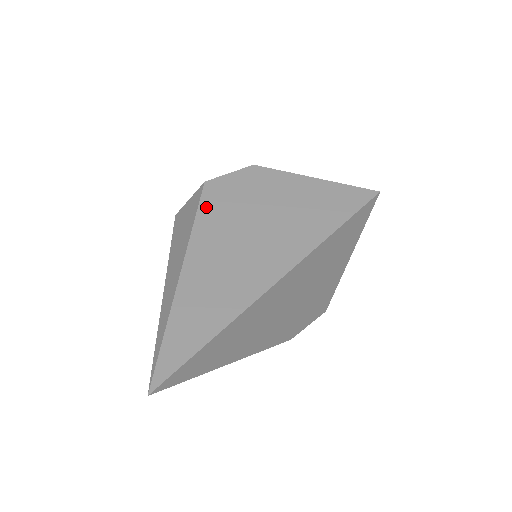
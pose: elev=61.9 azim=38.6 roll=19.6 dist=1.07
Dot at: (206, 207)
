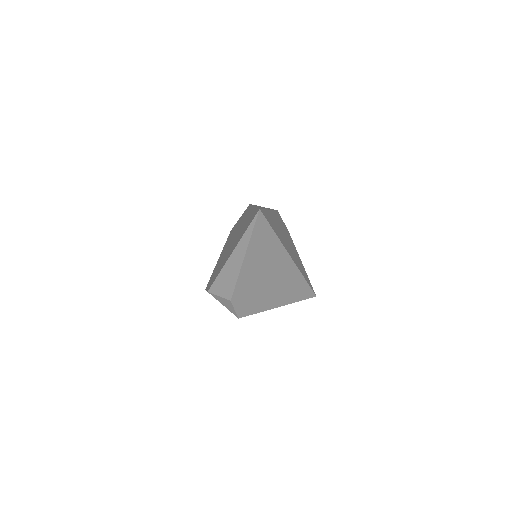
Dot at: occluded
